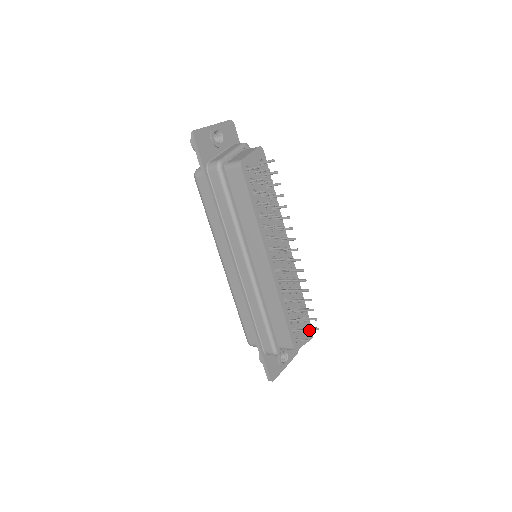
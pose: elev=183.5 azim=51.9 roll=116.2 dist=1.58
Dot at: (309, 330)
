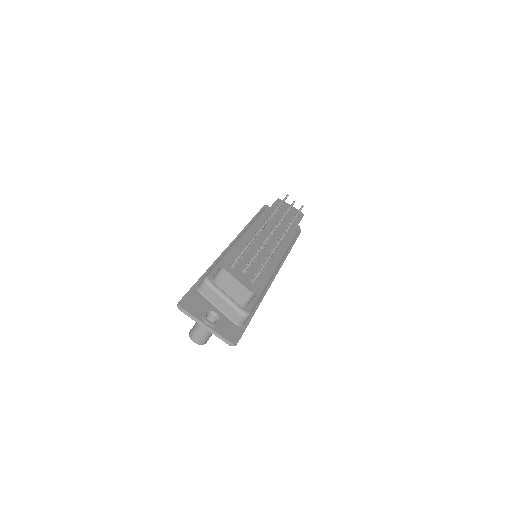
Dot at: (249, 262)
